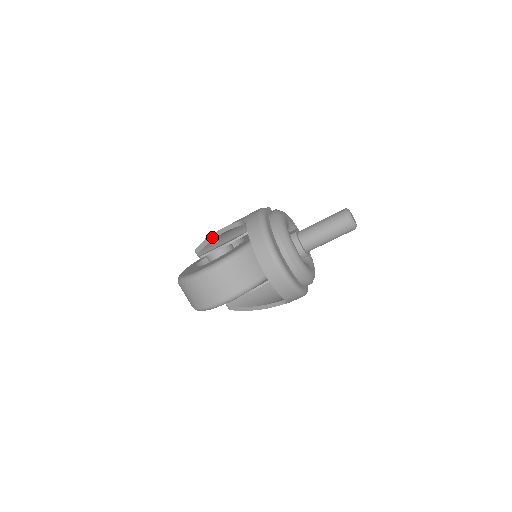
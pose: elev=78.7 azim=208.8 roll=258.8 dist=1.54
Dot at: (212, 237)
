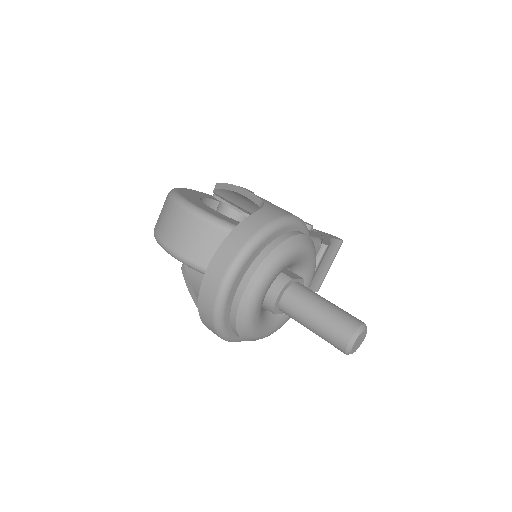
Dot at: (235, 188)
